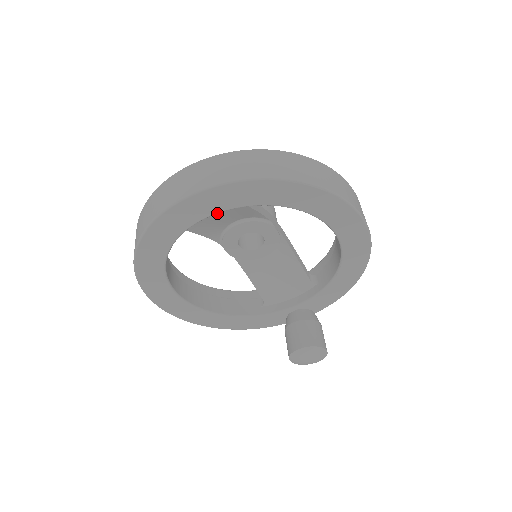
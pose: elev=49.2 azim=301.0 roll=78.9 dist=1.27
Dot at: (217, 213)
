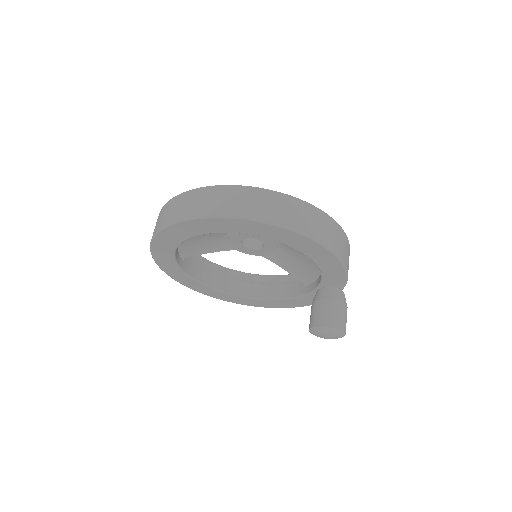
Dot at: (194, 242)
